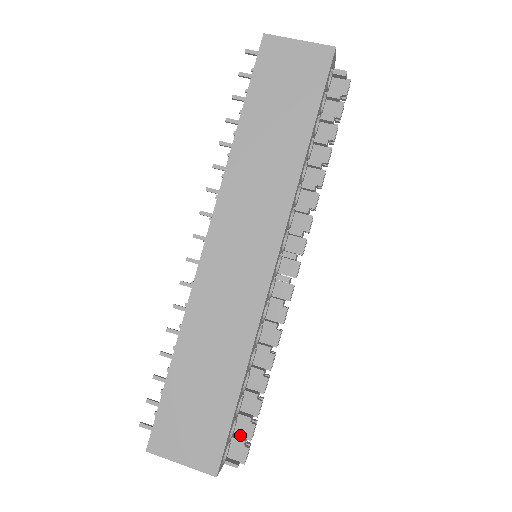
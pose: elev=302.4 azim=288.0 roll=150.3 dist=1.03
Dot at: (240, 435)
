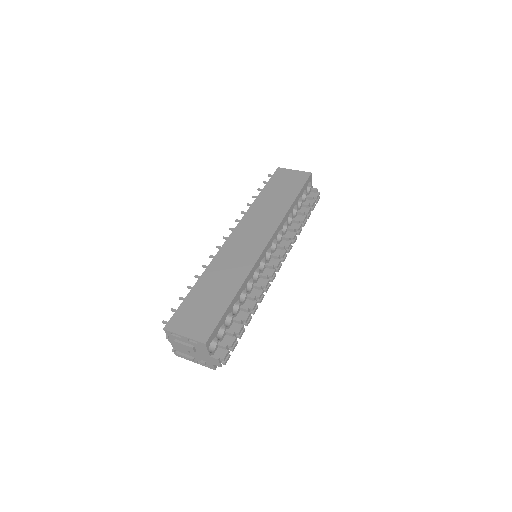
Dot at: (225, 344)
